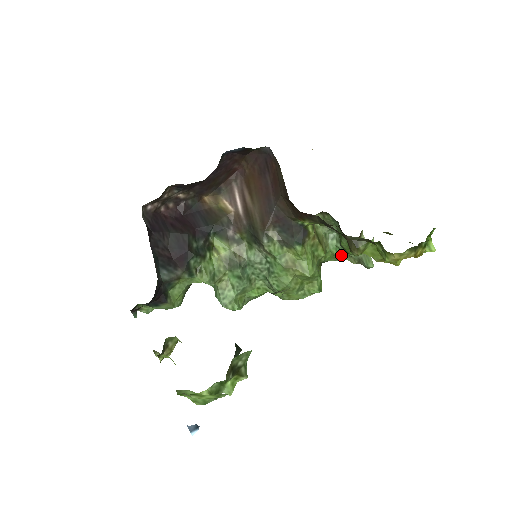
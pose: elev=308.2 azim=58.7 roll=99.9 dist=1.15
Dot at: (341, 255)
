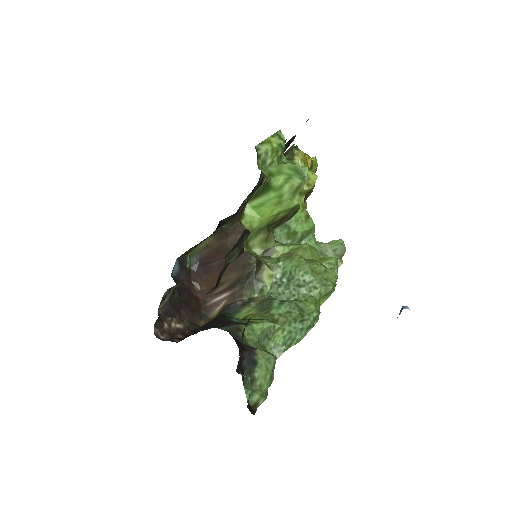
Dot at: (313, 245)
